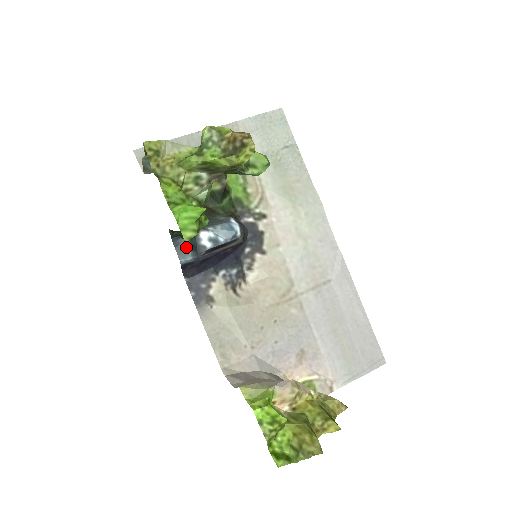
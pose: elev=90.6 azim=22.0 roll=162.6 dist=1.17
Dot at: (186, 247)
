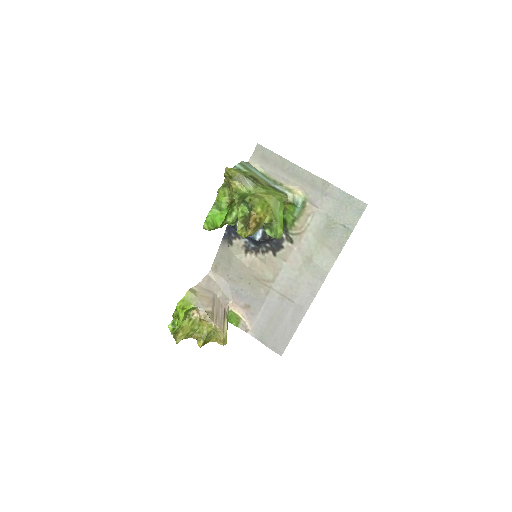
Dot at: occluded
